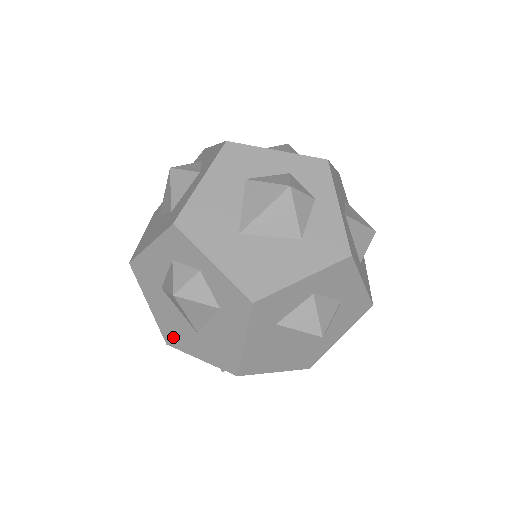
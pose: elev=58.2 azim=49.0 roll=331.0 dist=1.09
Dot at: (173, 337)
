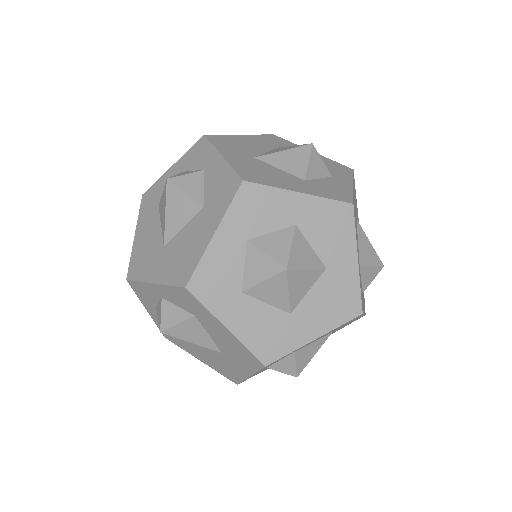
Dot at: (229, 373)
